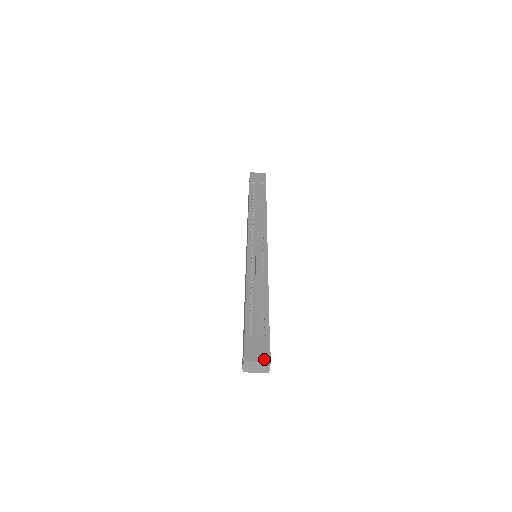
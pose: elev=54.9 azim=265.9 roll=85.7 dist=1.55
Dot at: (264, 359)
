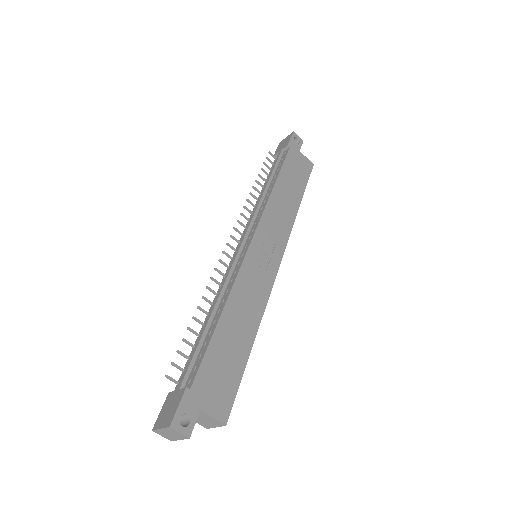
Dot at: (167, 423)
